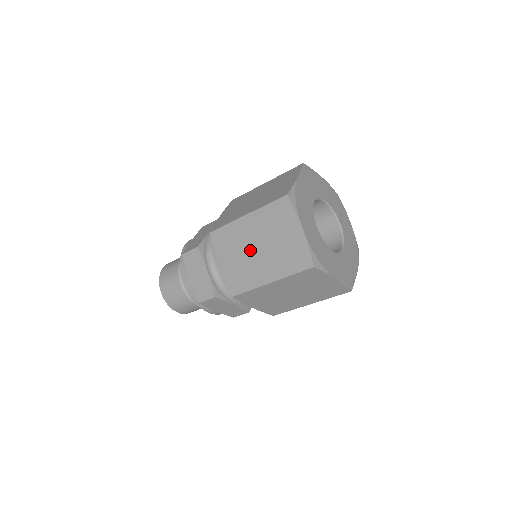
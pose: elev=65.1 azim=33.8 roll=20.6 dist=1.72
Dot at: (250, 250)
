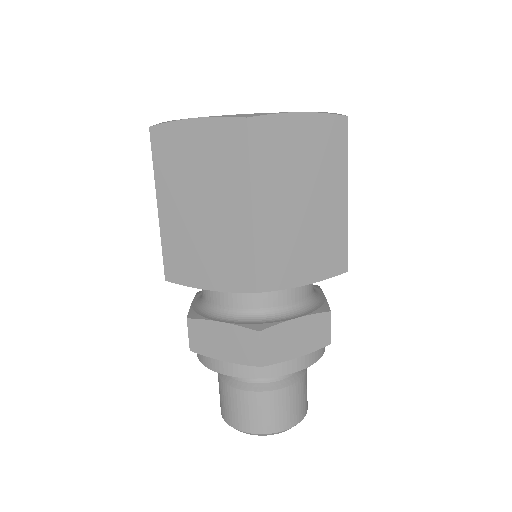
Dot at: (200, 223)
